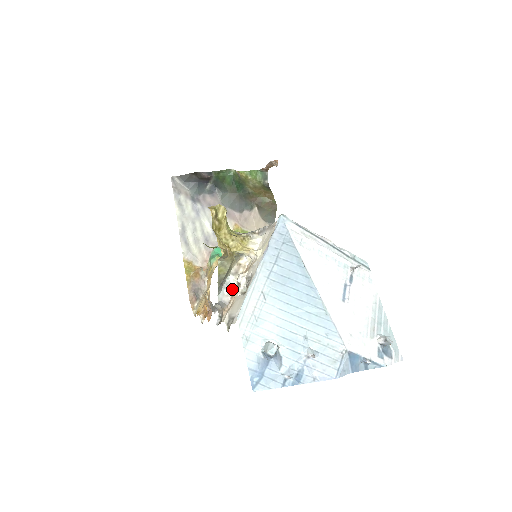
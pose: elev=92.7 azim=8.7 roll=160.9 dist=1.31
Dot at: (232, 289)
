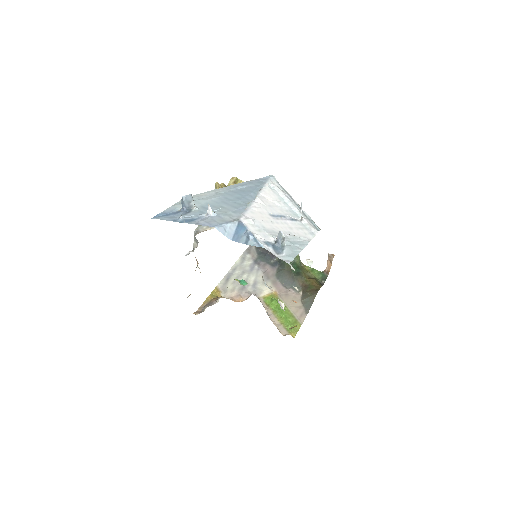
Dot at: (211, 228)
